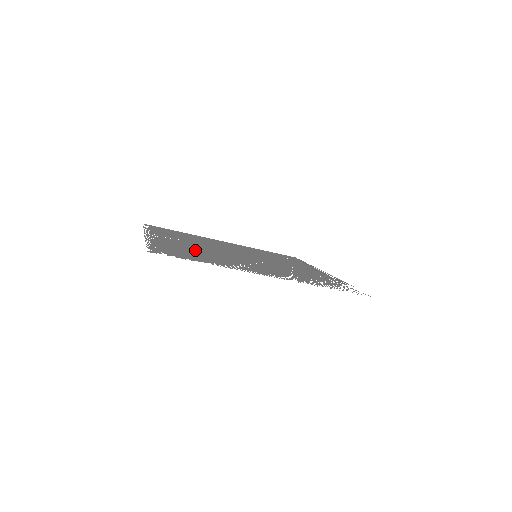
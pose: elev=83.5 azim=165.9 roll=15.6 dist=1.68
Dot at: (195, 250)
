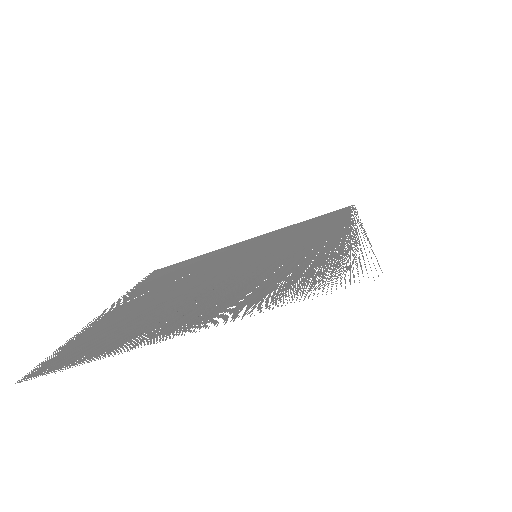
Dot at: (134, 315)
